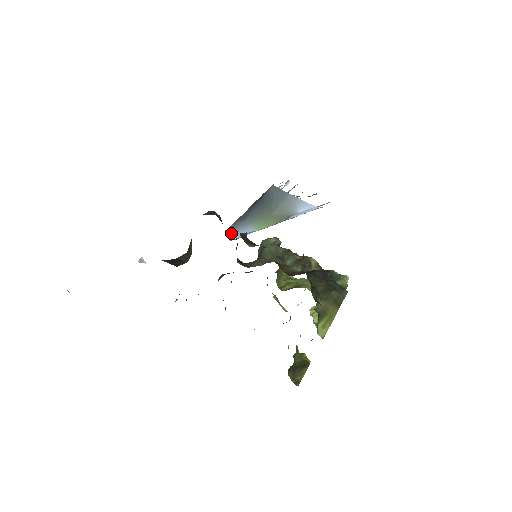
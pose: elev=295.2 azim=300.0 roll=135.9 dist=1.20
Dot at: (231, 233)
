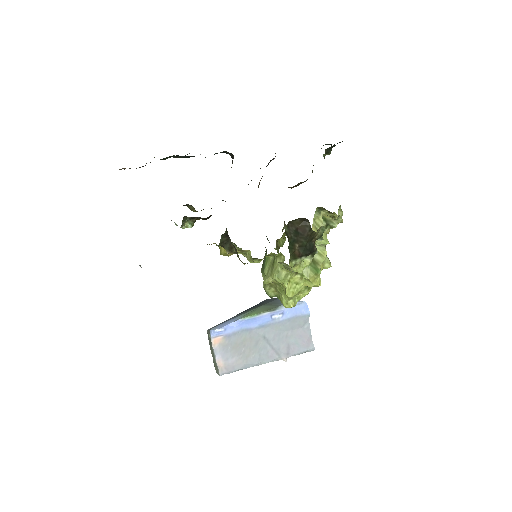
Dot at: (215, 327)
